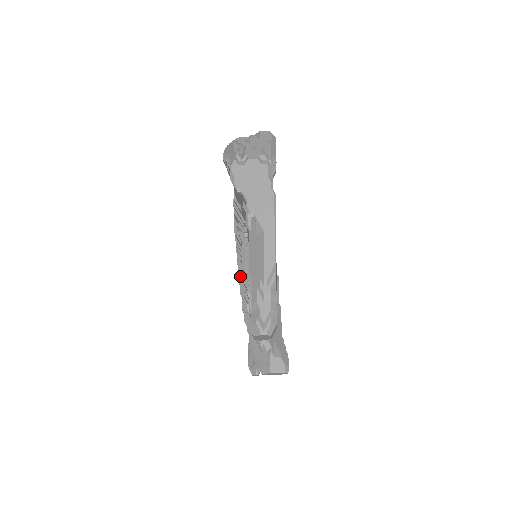
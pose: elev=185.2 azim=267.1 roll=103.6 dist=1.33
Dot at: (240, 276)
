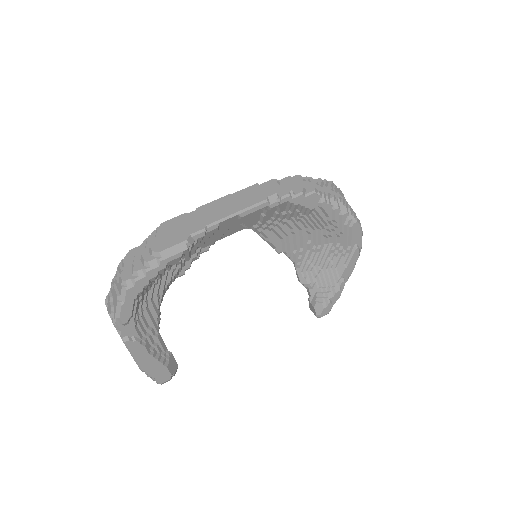
Dot at: occluded
